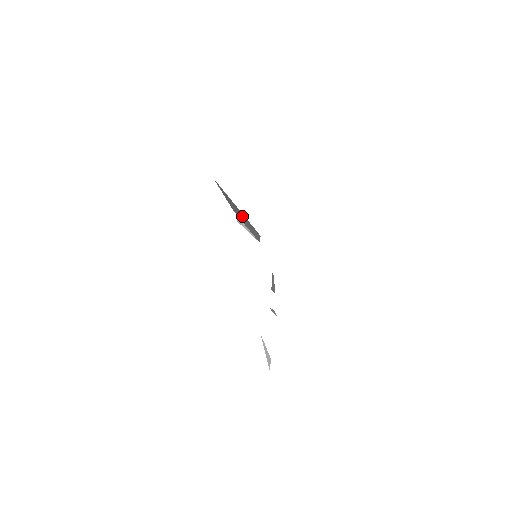
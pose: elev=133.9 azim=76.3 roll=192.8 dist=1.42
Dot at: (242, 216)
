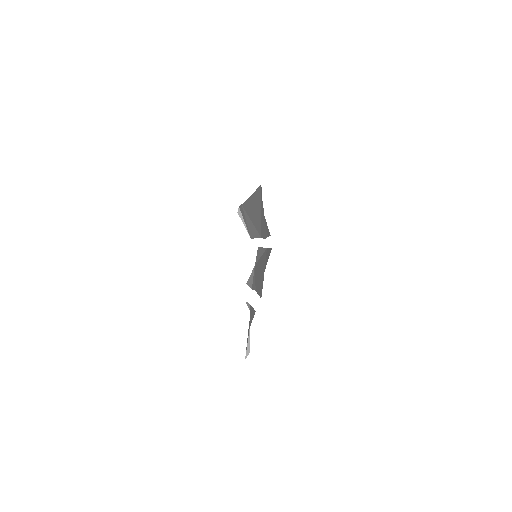
Dot at: (255, 216)
